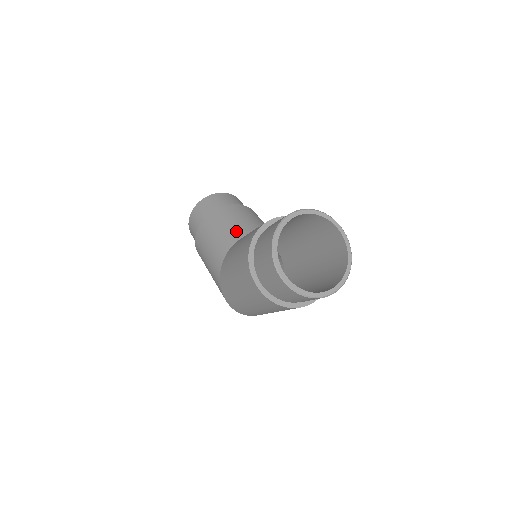
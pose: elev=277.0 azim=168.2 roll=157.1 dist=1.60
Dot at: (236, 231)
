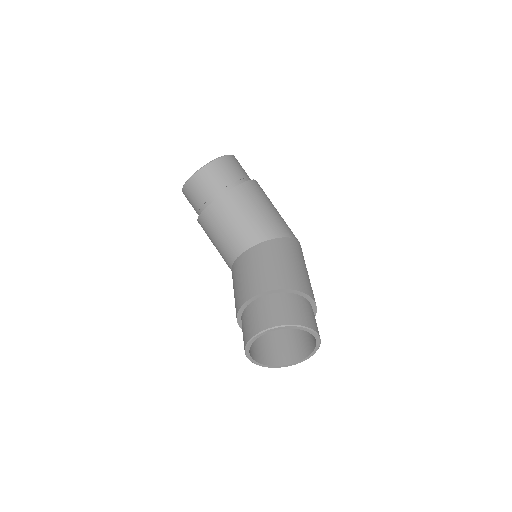
Dot at: (227, 251)
